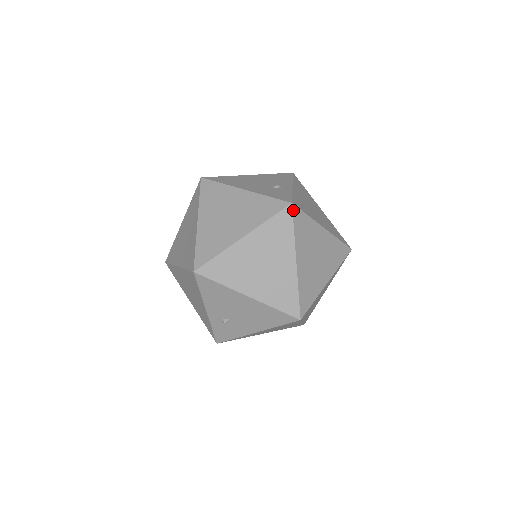
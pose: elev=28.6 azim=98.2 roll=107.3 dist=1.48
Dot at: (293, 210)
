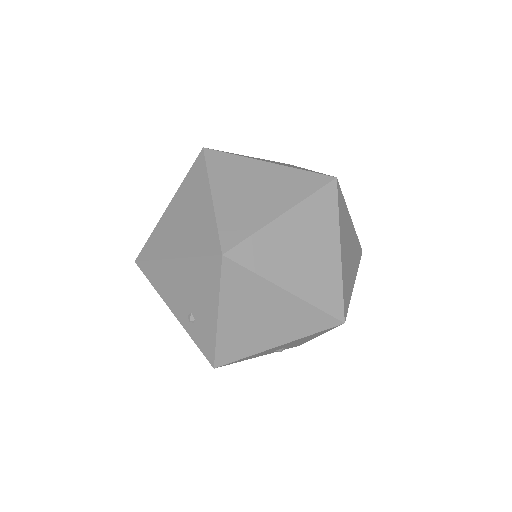
Dot at: (205, 153)
